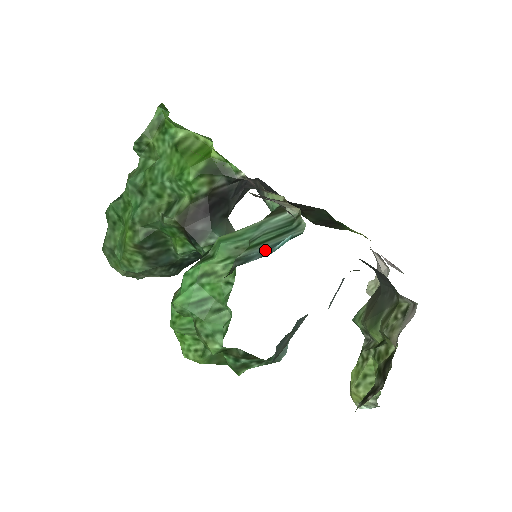
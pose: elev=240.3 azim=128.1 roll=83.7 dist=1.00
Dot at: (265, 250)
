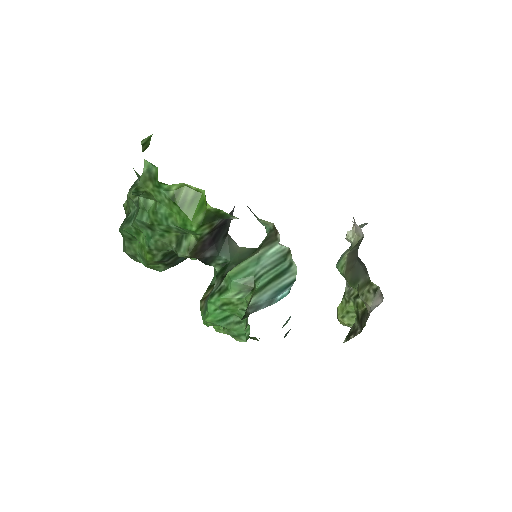
Dot at: (269, 300)
